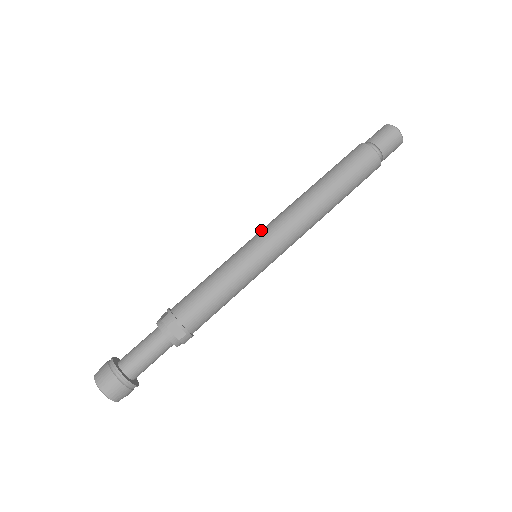
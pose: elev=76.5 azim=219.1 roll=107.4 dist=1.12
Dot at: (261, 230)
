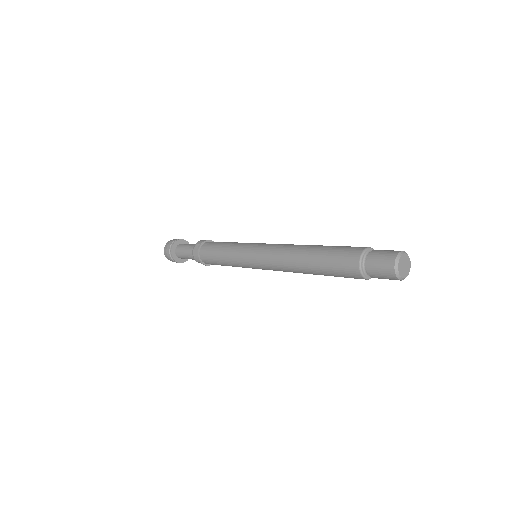
Dot at: (258, 254)
